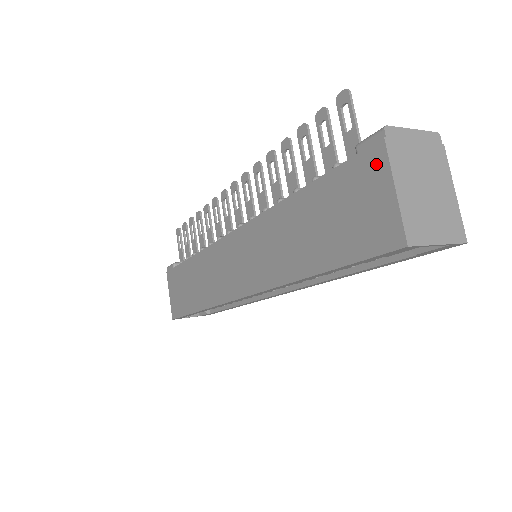
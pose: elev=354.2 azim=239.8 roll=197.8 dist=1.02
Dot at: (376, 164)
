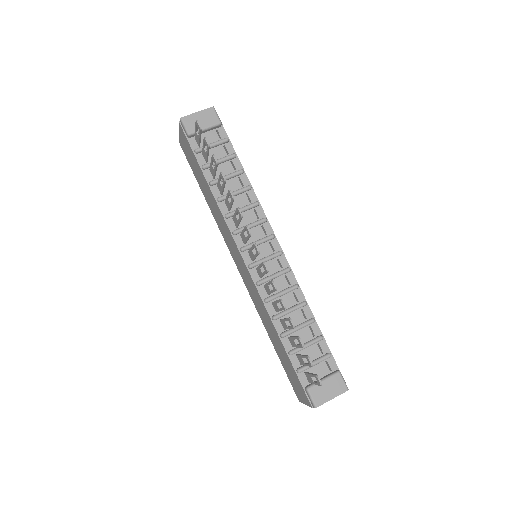
Dot at: (306, 400)
